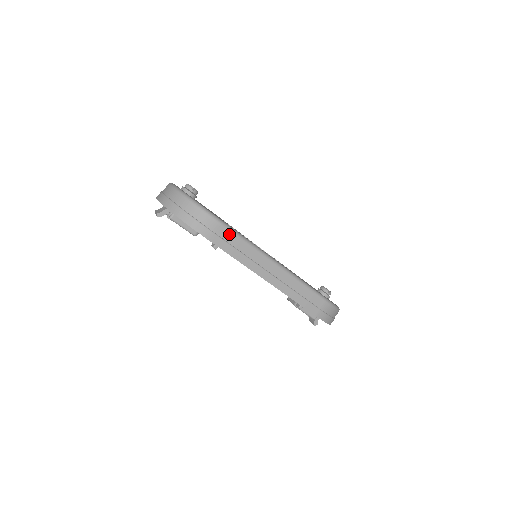
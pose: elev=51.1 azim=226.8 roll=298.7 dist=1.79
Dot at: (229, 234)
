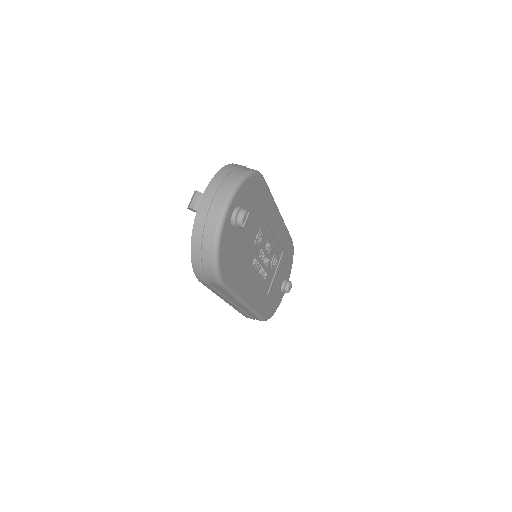
Dot at: (222, 289)
